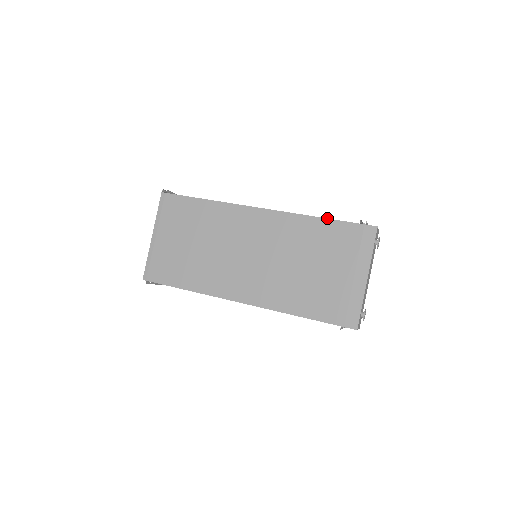
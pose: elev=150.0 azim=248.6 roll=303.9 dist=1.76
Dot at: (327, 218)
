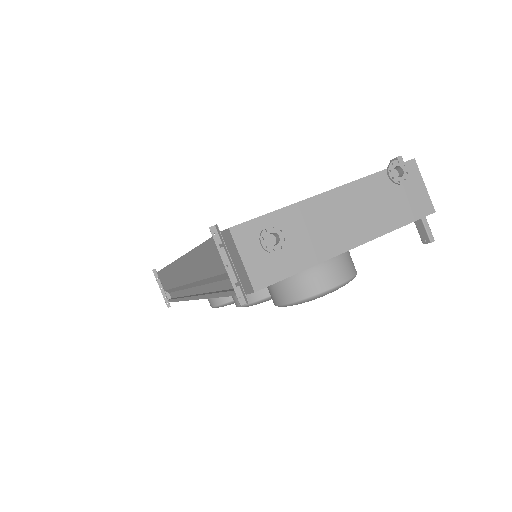
Dot at: occluded
